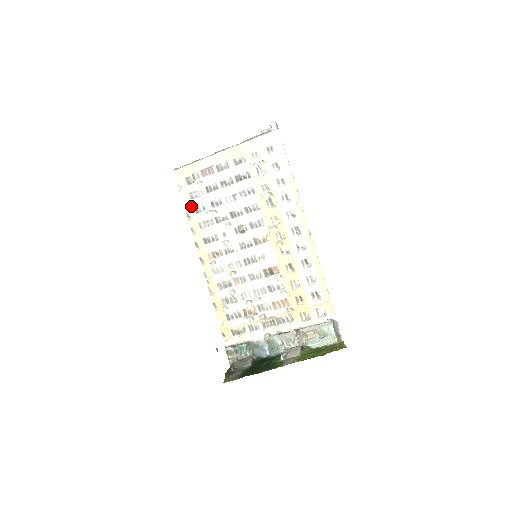
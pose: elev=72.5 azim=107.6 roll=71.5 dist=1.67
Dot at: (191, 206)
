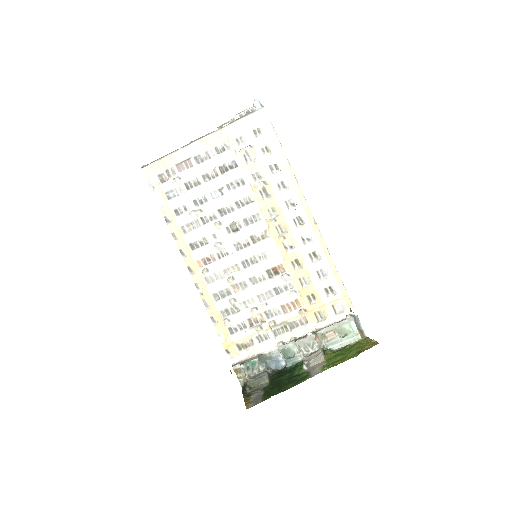
Dot at: (169, 208)
